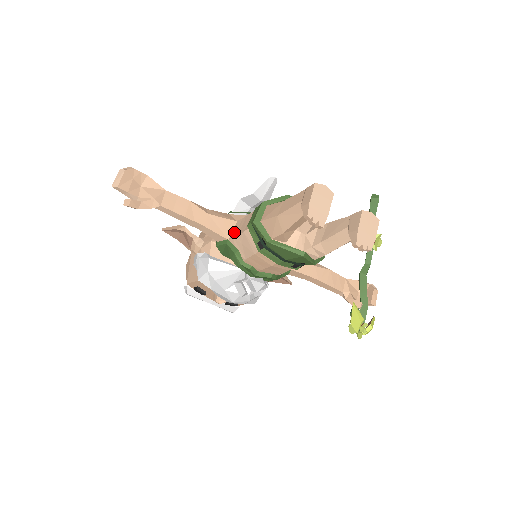
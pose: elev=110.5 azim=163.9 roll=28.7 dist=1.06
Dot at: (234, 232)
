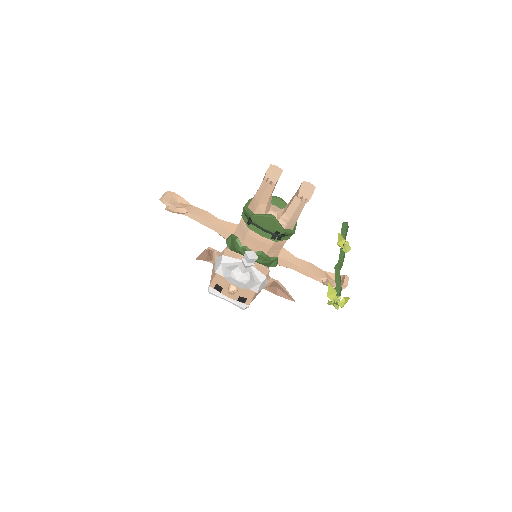
Dot at: occluded
